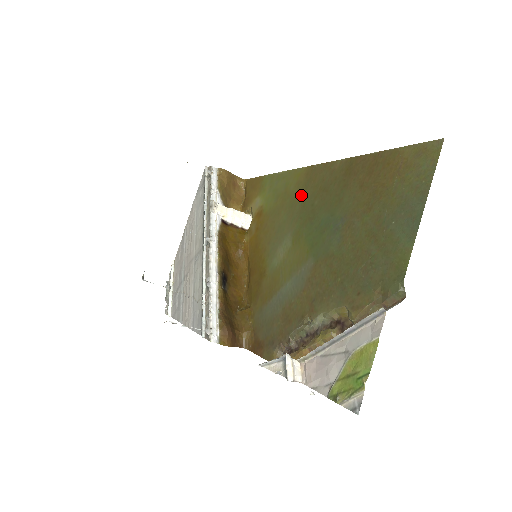
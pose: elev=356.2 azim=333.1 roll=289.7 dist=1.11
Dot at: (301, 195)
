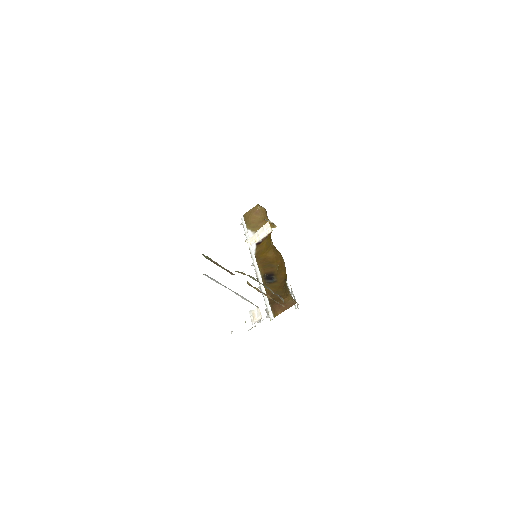
Dot at: occluded
